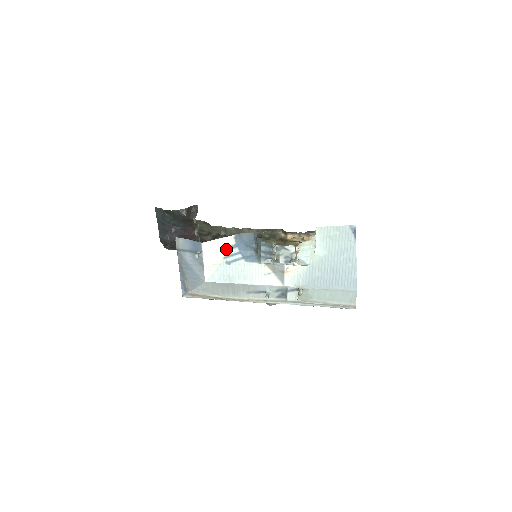
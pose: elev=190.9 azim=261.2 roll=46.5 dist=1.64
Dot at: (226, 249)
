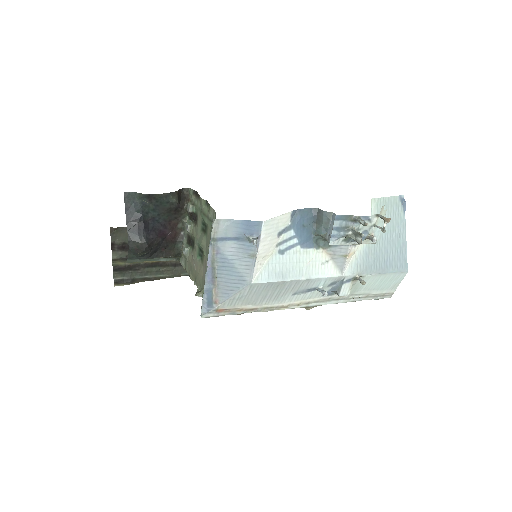
Dot at: (280, 232)
